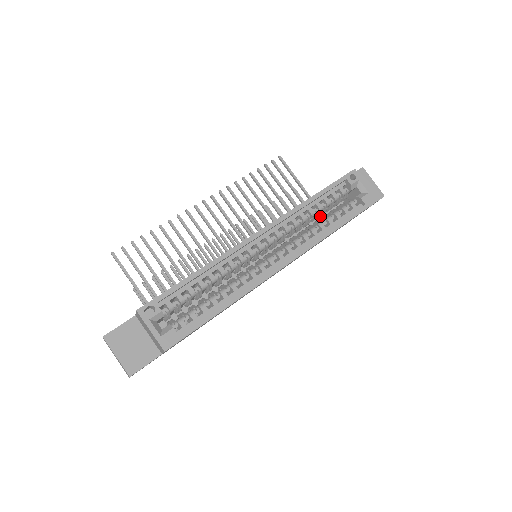
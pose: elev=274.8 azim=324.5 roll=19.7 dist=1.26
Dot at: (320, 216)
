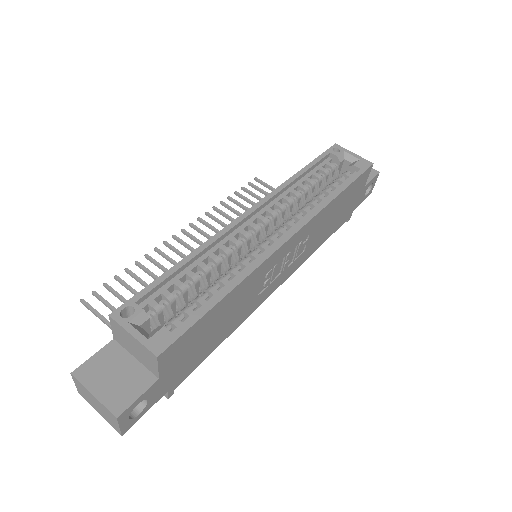
Dot at: occluded
